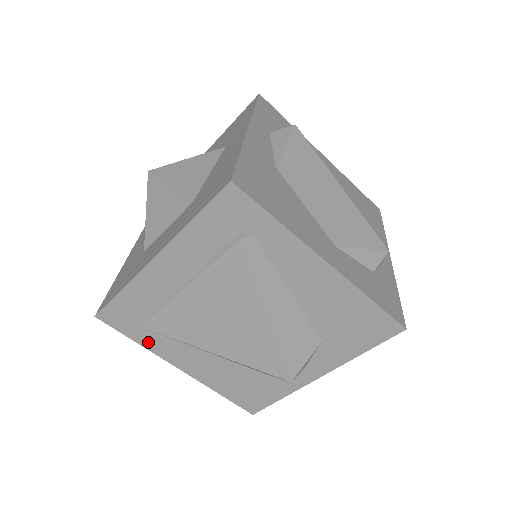
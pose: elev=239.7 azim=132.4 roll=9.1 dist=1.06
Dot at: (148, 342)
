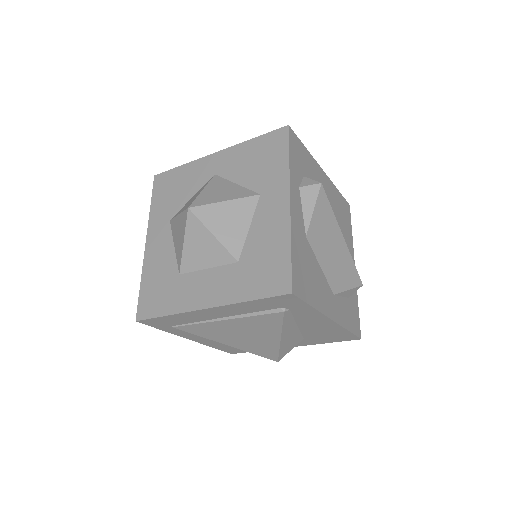
Dot at: (173, 331)
